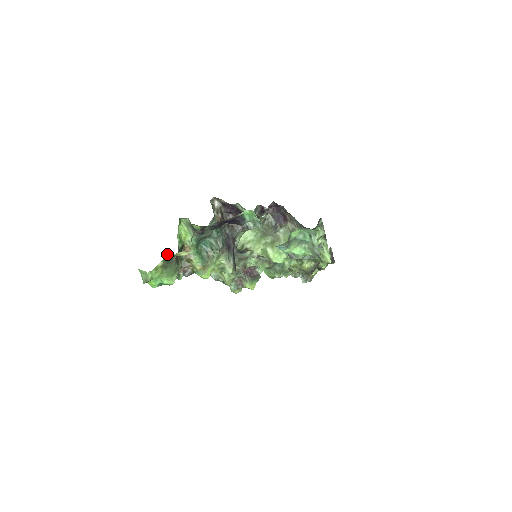
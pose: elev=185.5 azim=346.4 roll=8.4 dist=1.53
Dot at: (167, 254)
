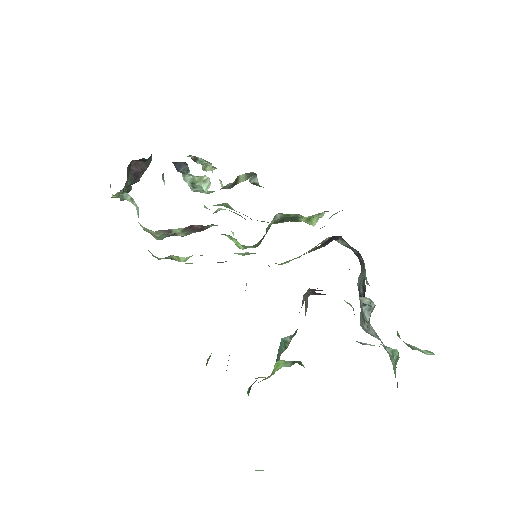
Dot at: occluded
